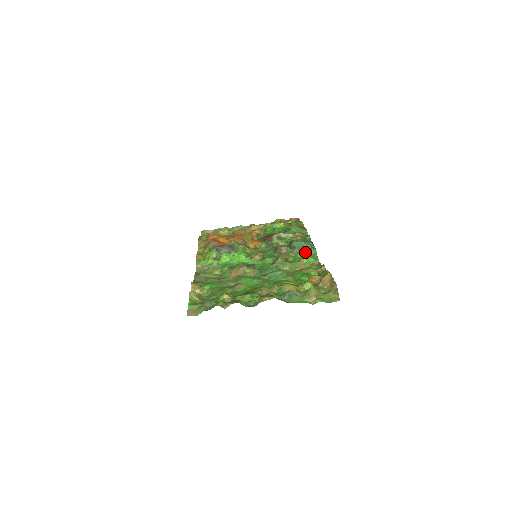
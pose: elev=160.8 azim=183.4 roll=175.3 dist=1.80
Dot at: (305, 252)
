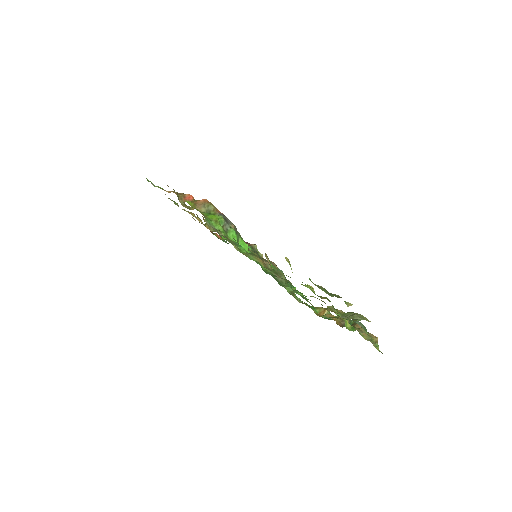
Dot at: (288, 283)
